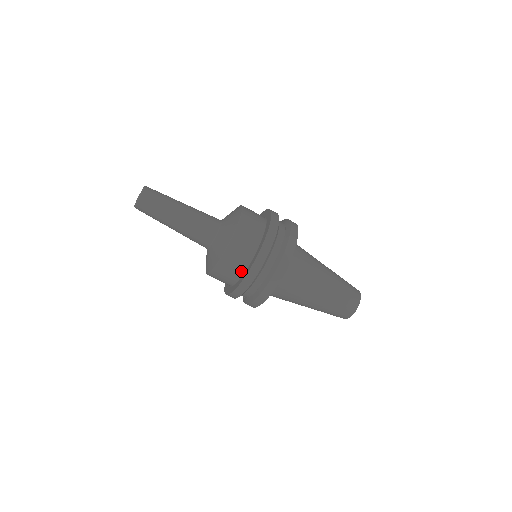
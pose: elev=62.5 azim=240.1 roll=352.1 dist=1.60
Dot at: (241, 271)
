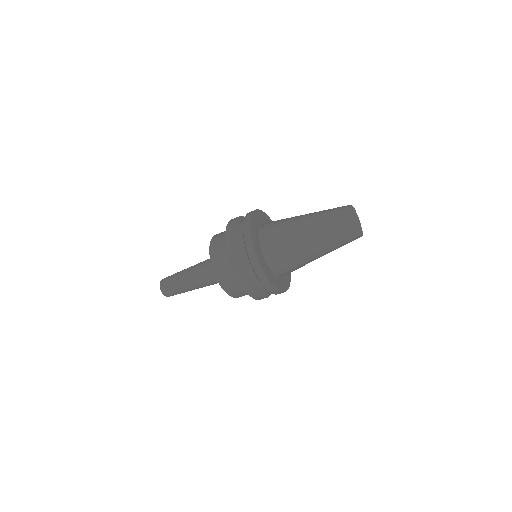
Dot at: occluded
